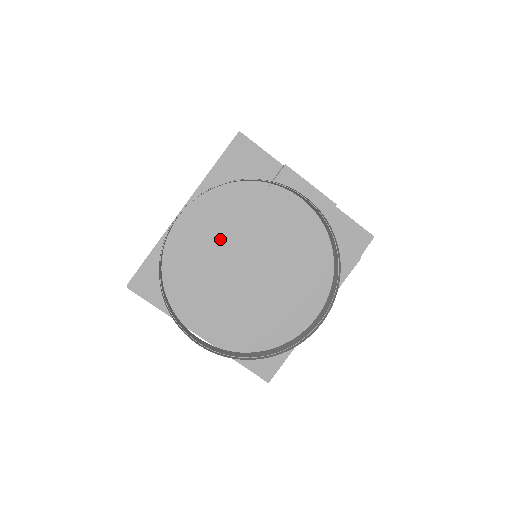
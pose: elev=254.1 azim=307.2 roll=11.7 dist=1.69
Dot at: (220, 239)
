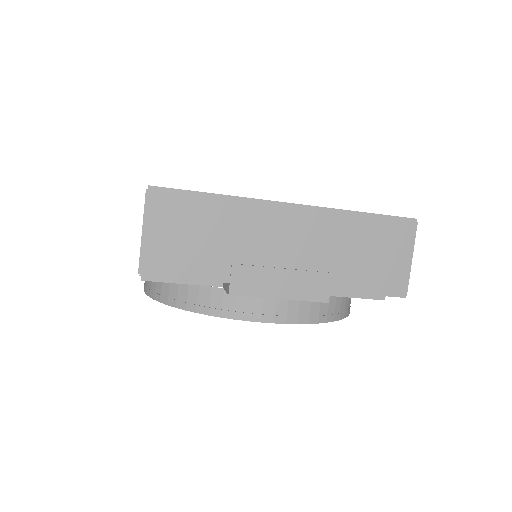
Dot at: occluded
